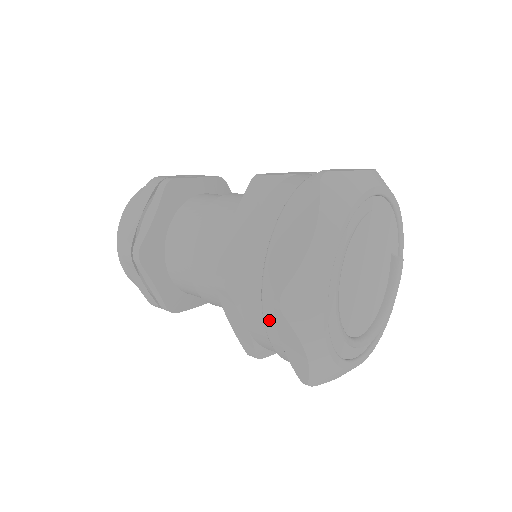
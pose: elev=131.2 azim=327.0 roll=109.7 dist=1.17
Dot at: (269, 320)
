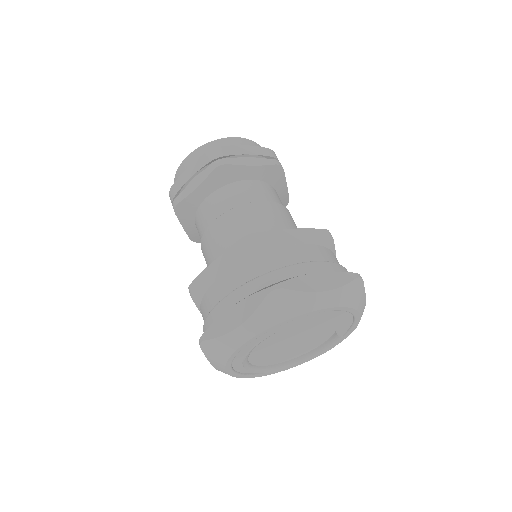
Dot at: occluded
